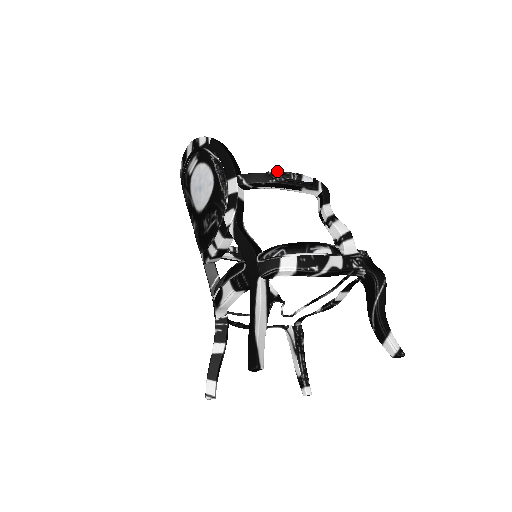
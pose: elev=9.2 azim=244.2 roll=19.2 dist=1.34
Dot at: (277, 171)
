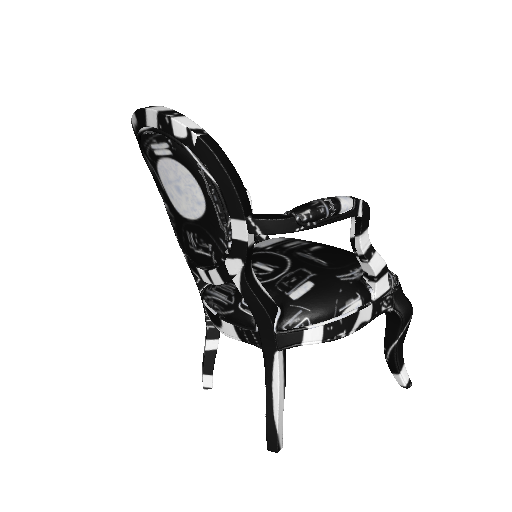
Dot at: (307, 211)
